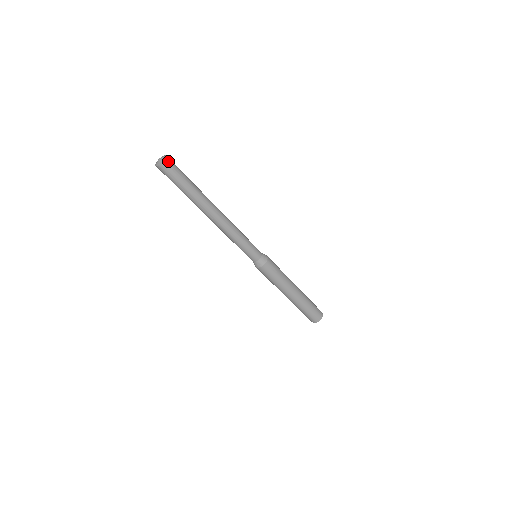
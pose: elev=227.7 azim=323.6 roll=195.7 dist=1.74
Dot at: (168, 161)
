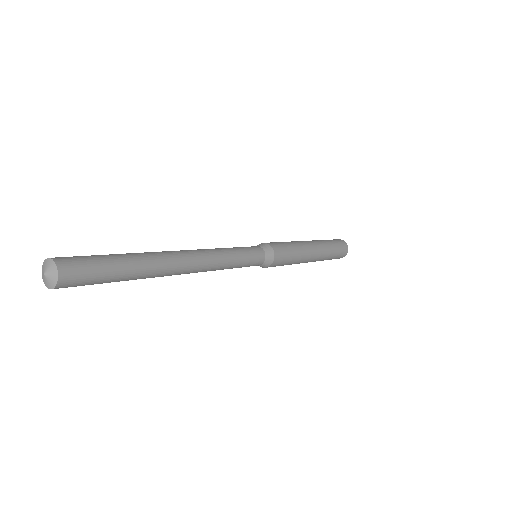
Dot at: (66, 276)
